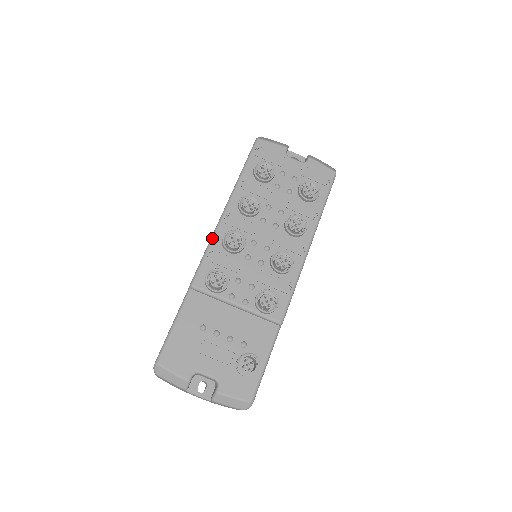
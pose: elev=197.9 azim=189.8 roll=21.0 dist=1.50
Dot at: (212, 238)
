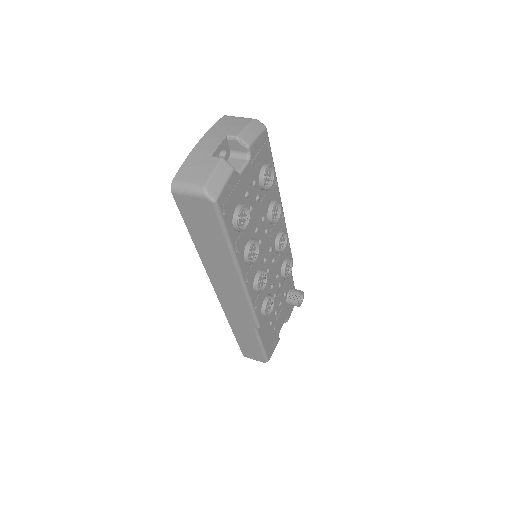
Dot at: (250, 300)
